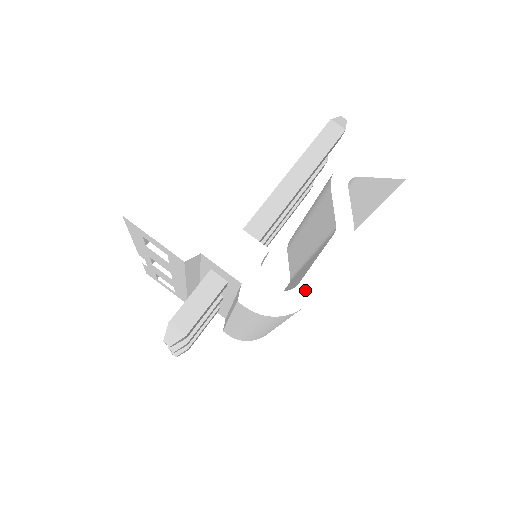
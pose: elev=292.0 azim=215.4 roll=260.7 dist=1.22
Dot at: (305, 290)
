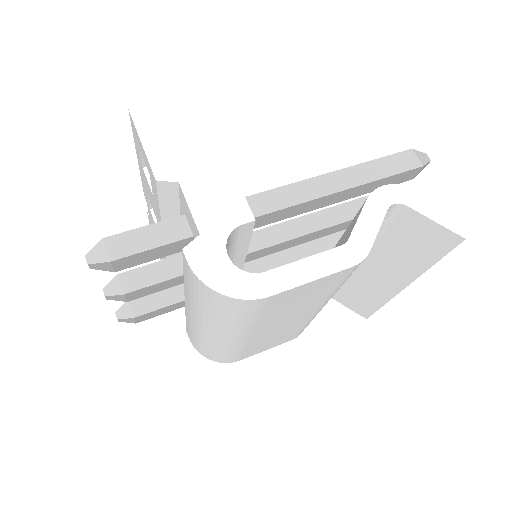
Dot at: (267, 283)
